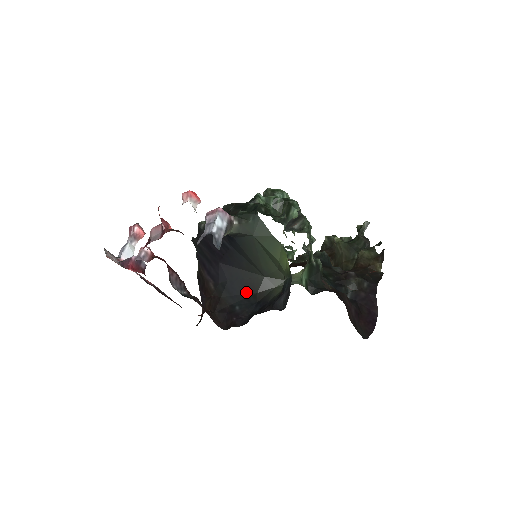
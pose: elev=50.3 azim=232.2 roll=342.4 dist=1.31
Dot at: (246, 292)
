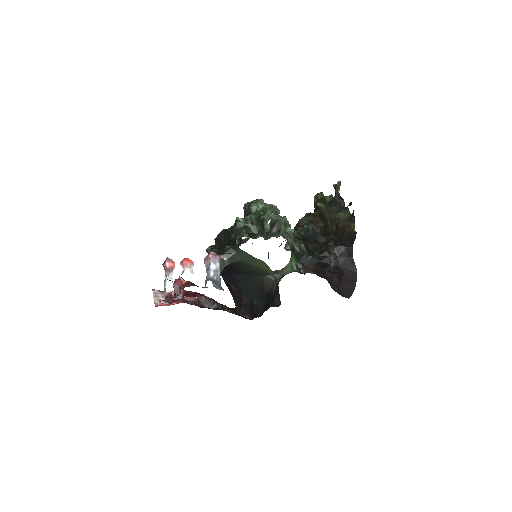
Dot at: (257, 289)
